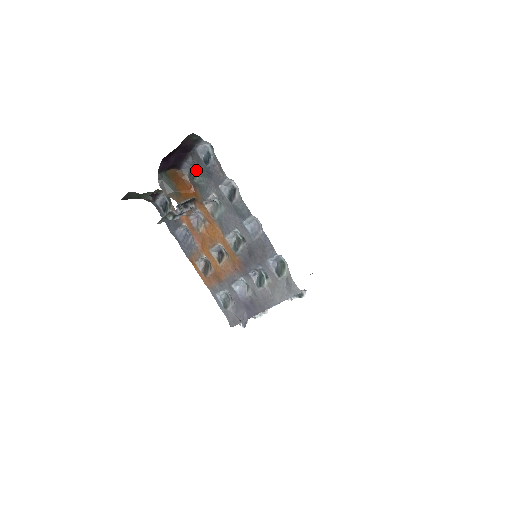
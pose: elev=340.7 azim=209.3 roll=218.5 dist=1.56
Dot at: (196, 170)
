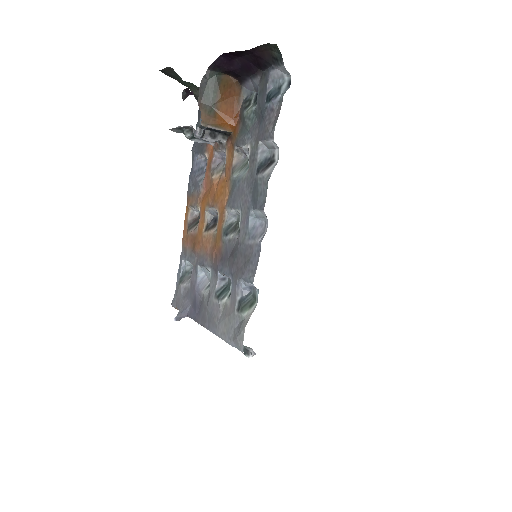
Dot at: (256, 100)
